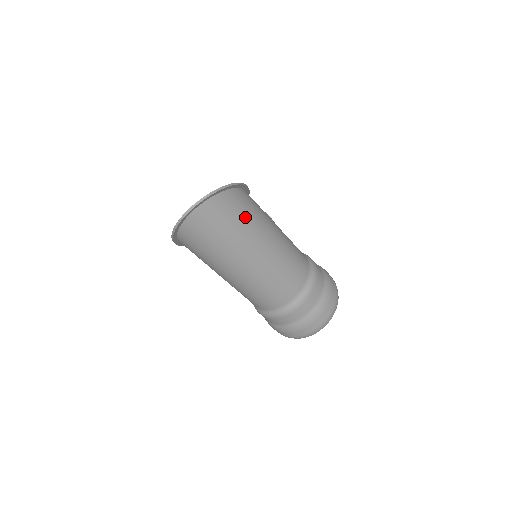
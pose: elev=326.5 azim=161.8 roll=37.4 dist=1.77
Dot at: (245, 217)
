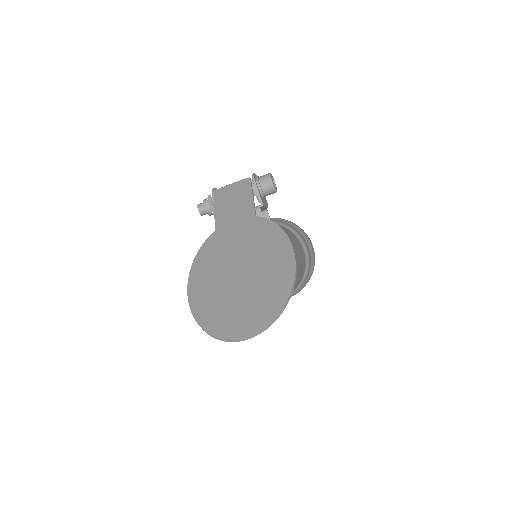
Dot at: occluded
